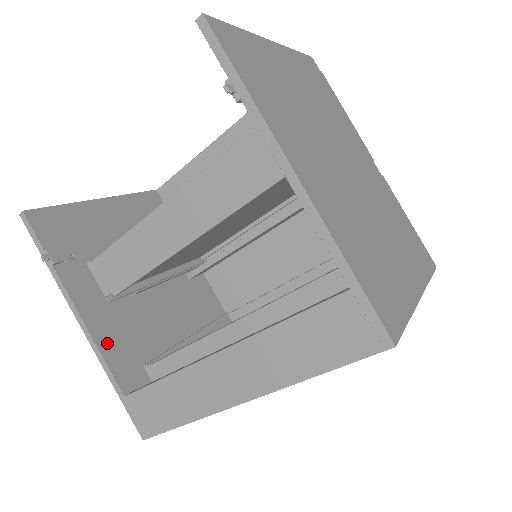
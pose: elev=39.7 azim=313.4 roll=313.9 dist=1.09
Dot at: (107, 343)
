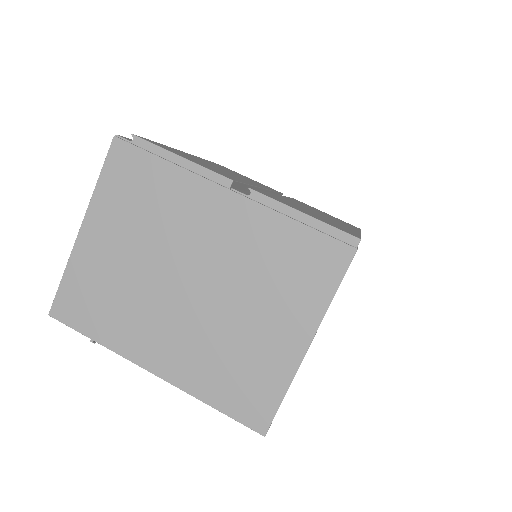
Dot at: occluded
